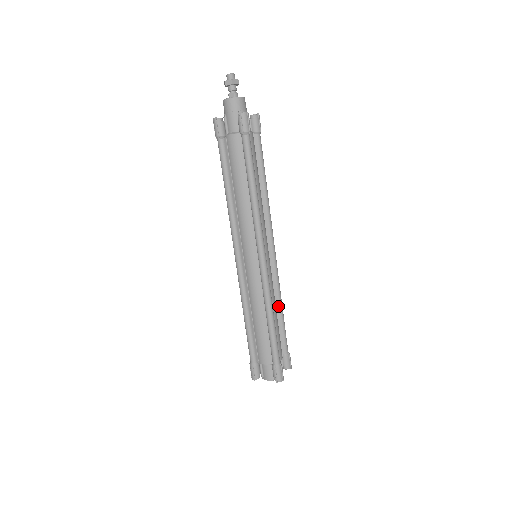
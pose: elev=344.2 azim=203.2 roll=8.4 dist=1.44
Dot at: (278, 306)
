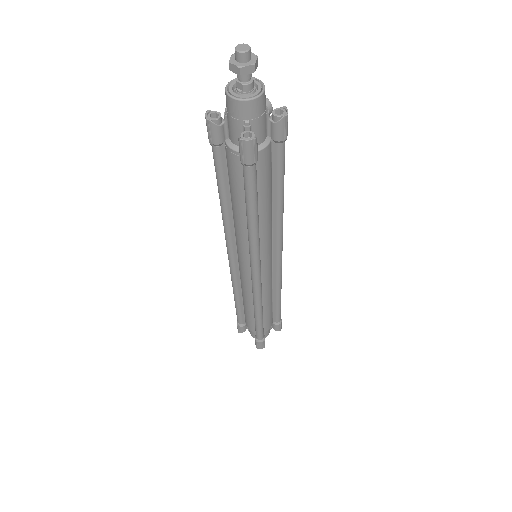
Dot at: (275, 295)
